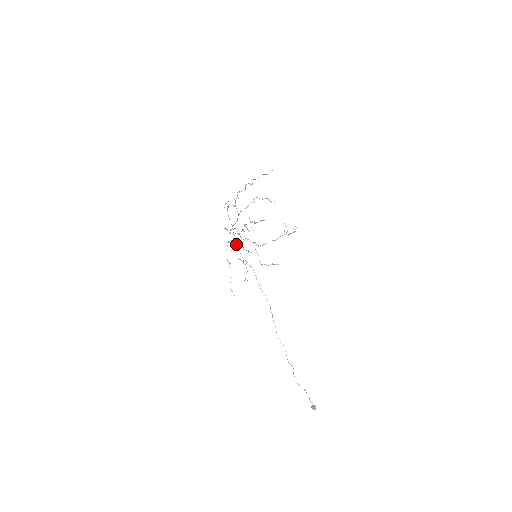
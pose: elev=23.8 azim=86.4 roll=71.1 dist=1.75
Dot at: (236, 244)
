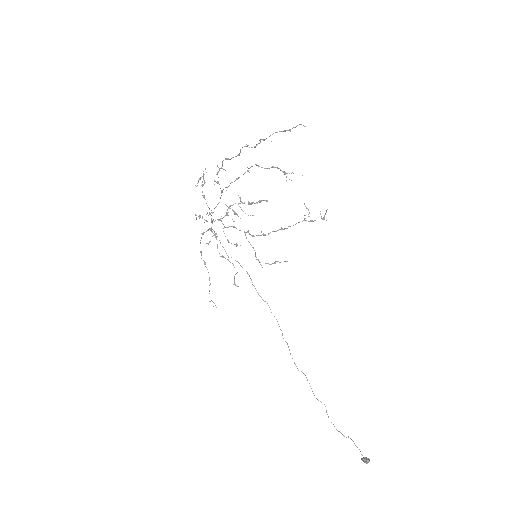
Dot at: (214, 235)
